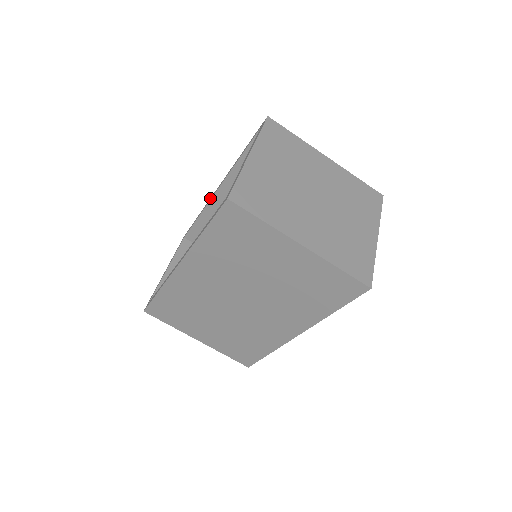
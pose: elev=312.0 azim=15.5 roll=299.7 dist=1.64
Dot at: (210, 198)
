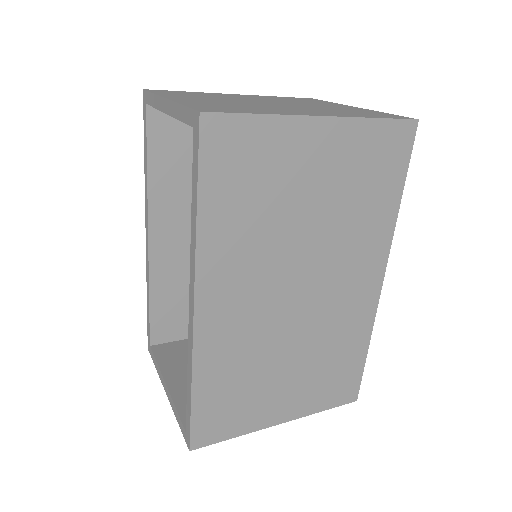
Dot at: (146, 261)
